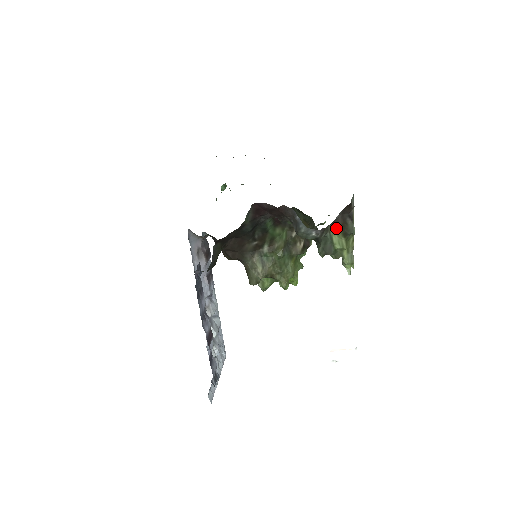
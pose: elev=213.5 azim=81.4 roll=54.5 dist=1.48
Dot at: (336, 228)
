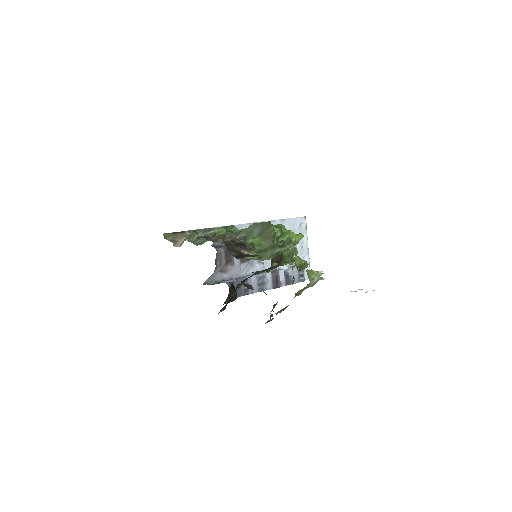
Dot at: occluded
